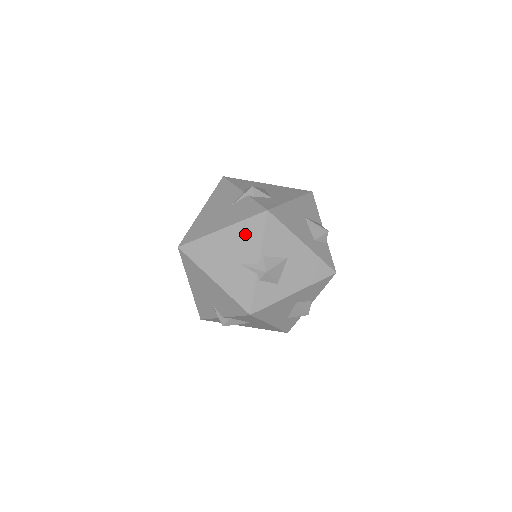
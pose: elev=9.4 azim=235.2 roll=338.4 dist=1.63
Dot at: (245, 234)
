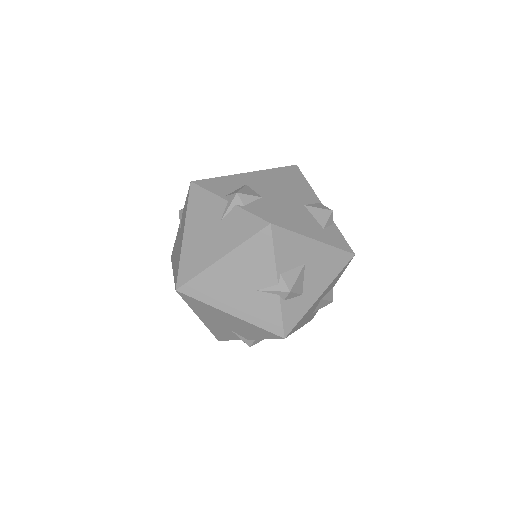
Dot at: (251, 329)
